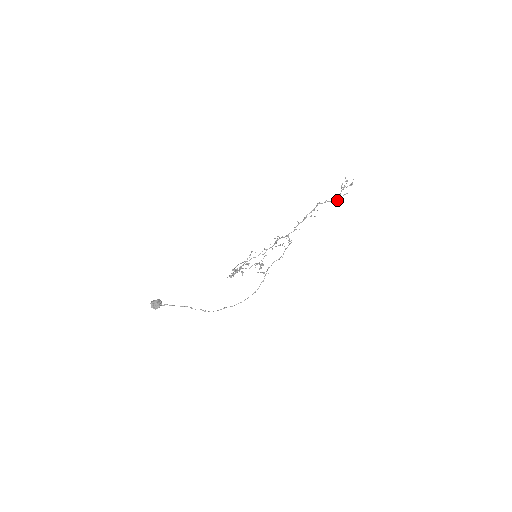
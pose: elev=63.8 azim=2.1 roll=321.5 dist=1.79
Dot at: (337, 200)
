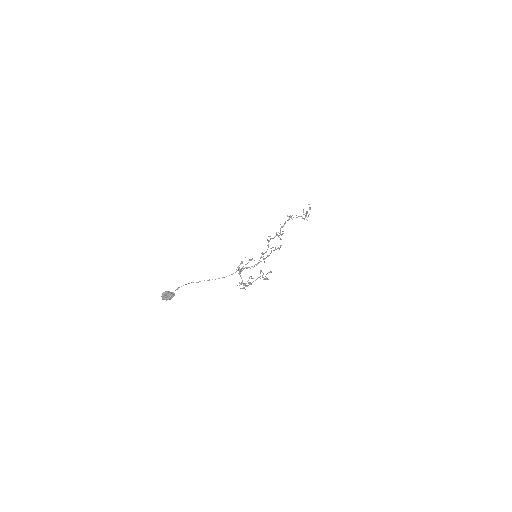
Dot at: occluded
